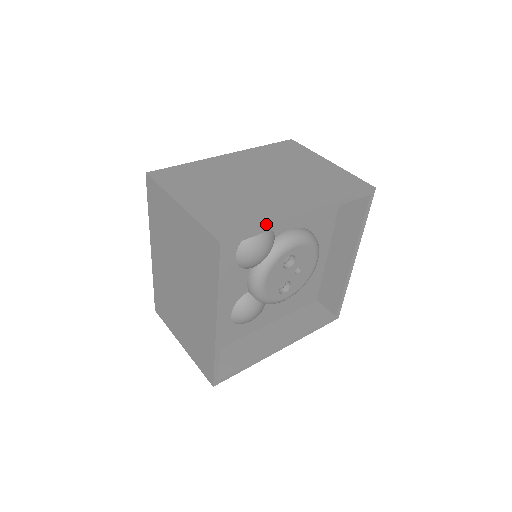
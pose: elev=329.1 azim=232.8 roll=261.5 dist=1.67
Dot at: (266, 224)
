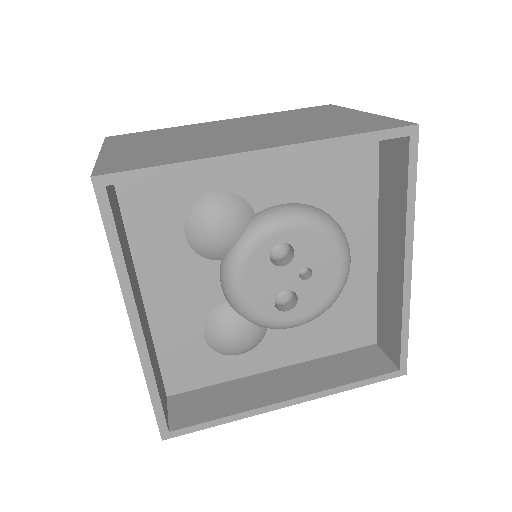
Dot at: (183, 160)
